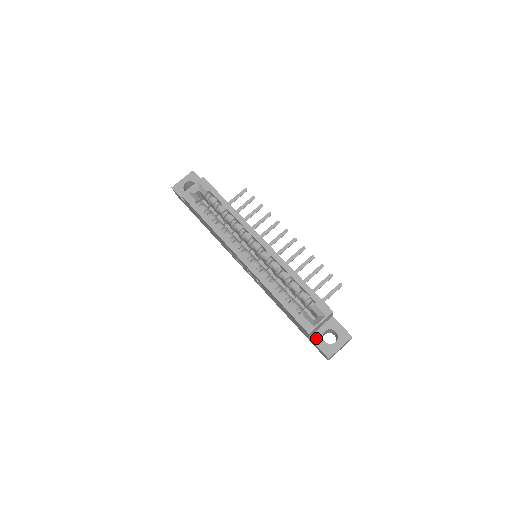
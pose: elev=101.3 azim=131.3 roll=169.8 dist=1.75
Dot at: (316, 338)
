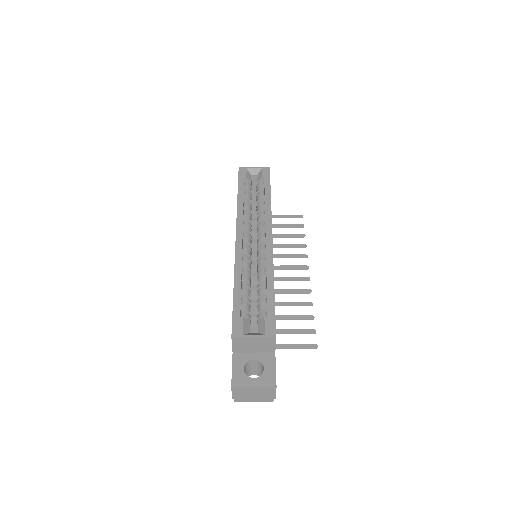
Dot at: (239, 358)
